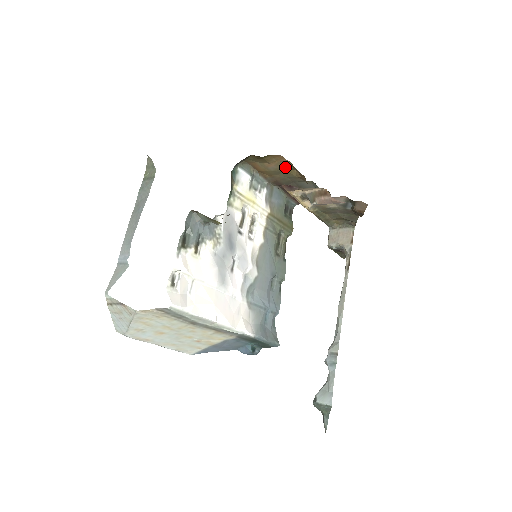
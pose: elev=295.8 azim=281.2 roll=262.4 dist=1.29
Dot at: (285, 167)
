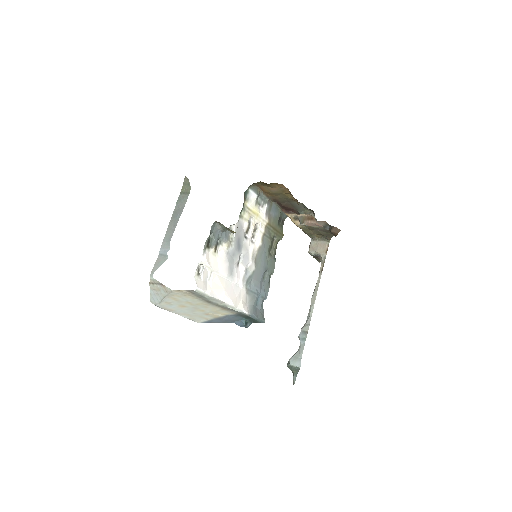
Dot at: (284, 191)
